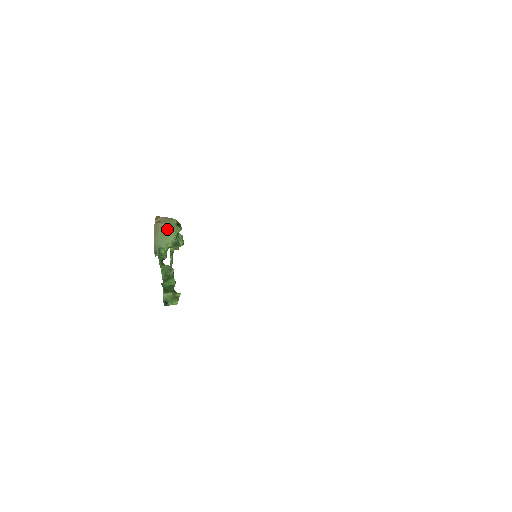
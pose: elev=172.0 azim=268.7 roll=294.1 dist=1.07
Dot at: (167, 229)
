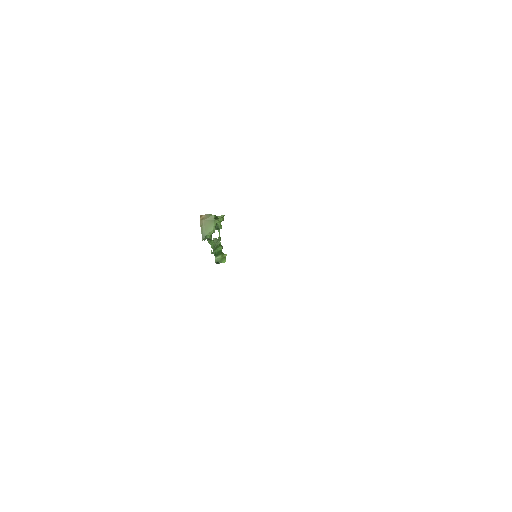
Dot at: (209, 223)
